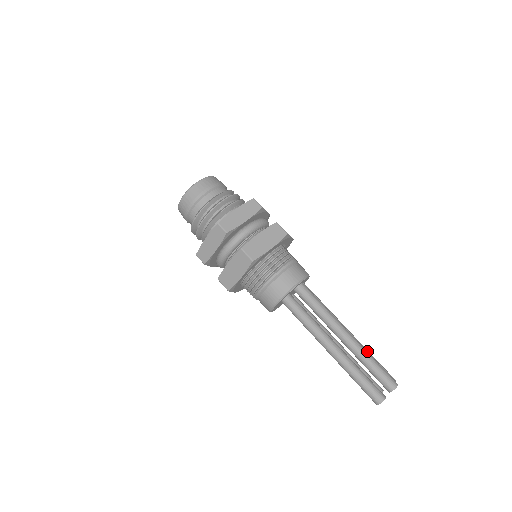
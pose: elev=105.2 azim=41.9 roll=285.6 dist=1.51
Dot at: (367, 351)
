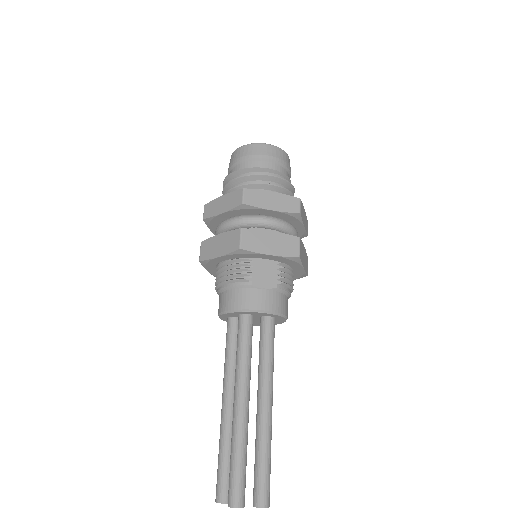
Dot at: (262, 445)
